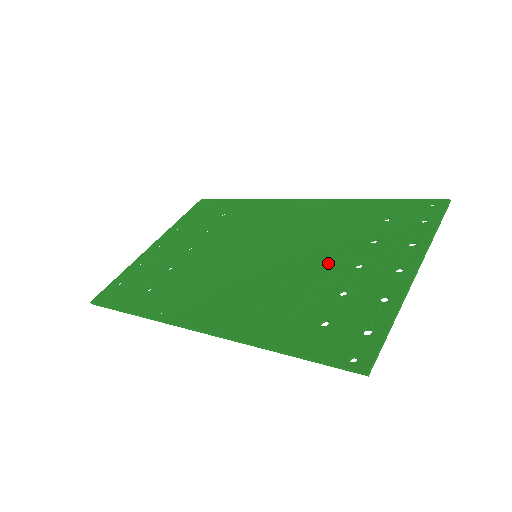
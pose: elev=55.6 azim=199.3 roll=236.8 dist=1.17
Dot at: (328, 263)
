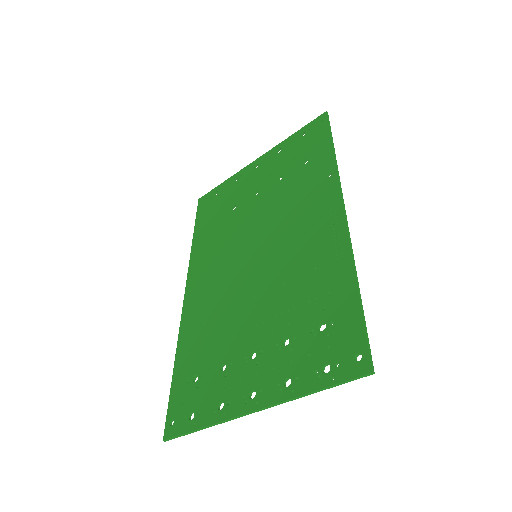
Dot at: (252, 326)
